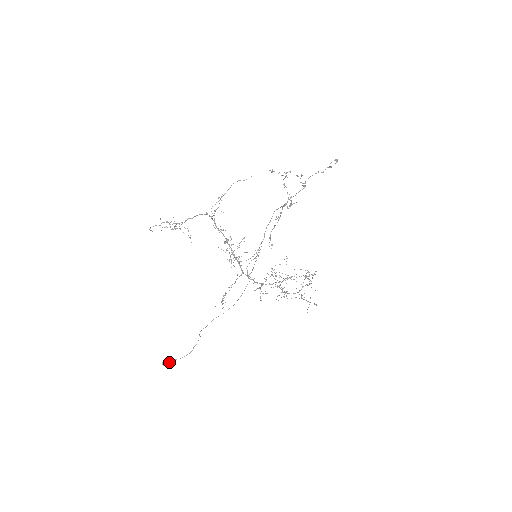
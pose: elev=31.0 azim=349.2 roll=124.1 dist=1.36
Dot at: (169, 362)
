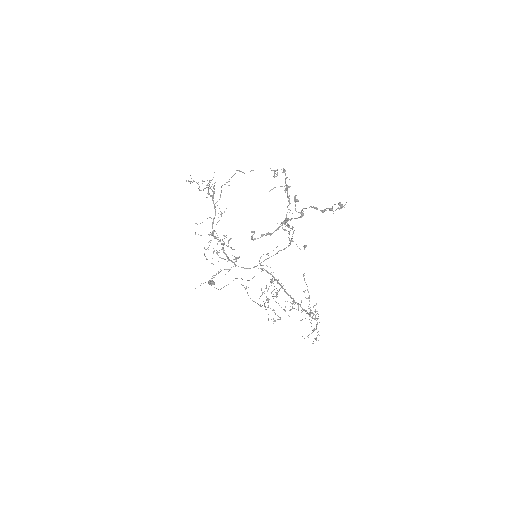
Dot at: (210, 284)
